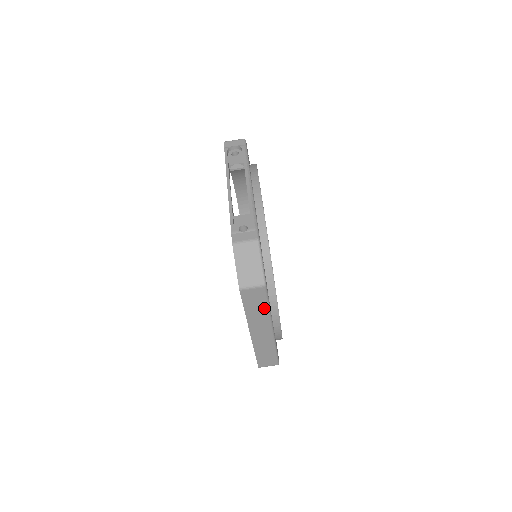
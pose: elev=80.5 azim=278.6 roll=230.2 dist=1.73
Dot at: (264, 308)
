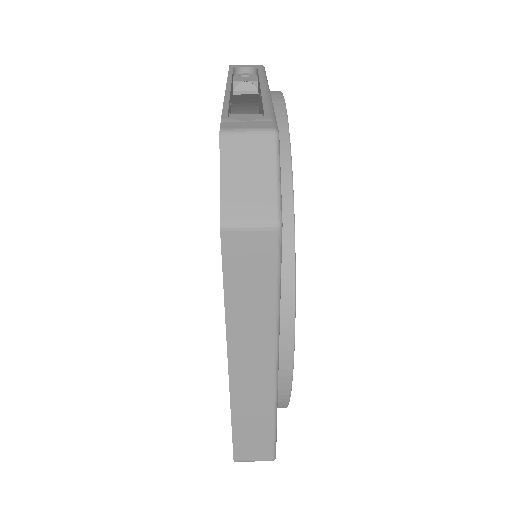
Dot at: (267, 297)
